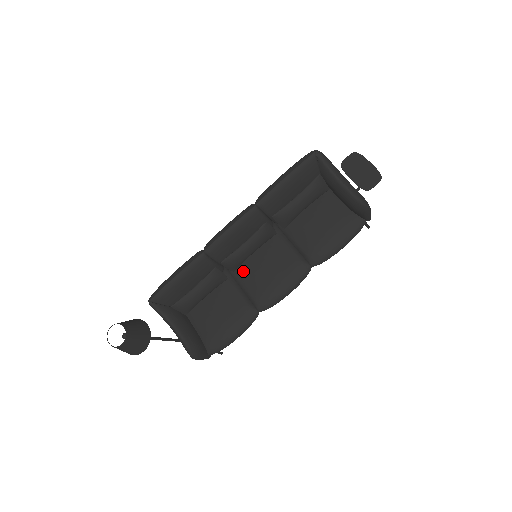
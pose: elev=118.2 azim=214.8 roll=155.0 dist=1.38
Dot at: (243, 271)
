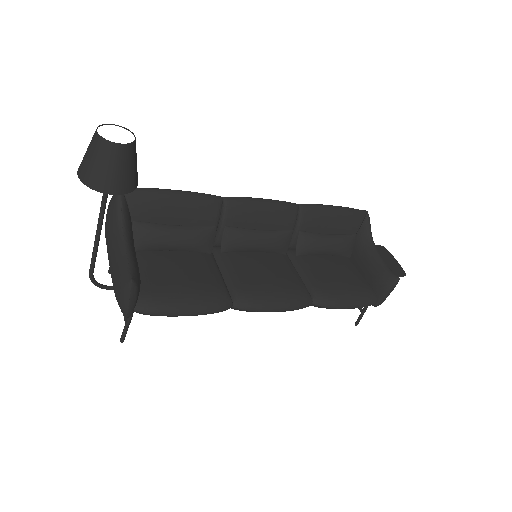
Dot at: (235, 258)
